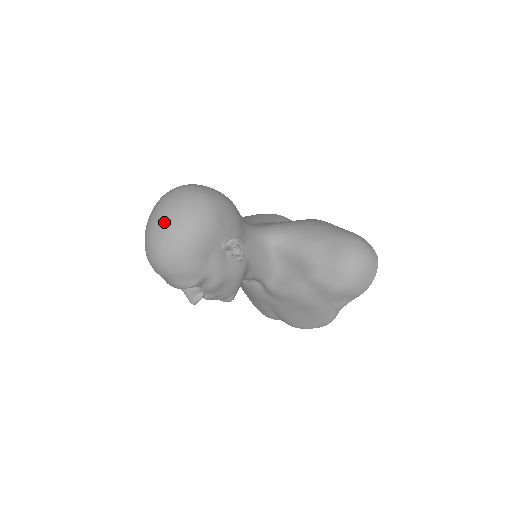
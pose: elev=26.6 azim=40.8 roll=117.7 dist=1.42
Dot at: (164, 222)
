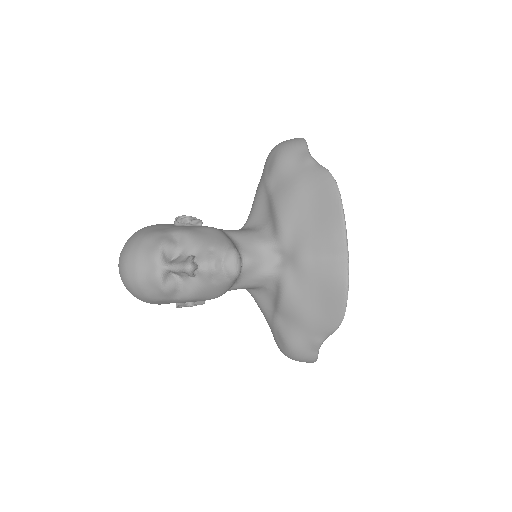
Dot at: occluded
